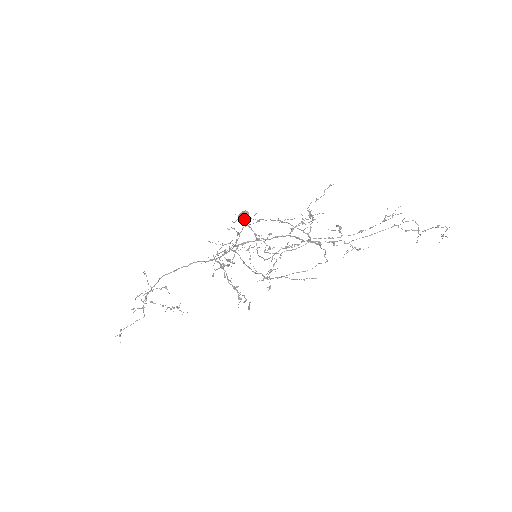
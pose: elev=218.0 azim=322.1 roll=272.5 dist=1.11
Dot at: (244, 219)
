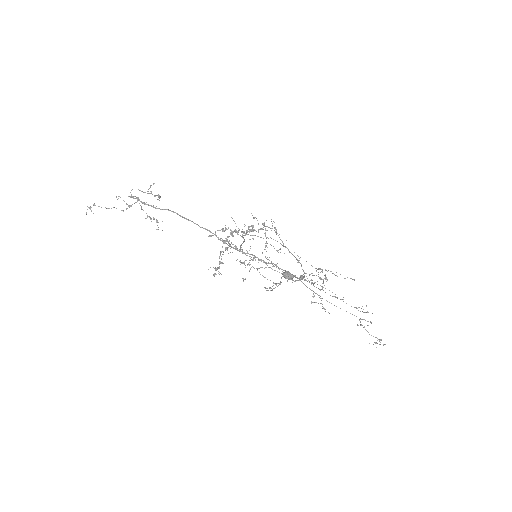
Dot at: (285, 277)
